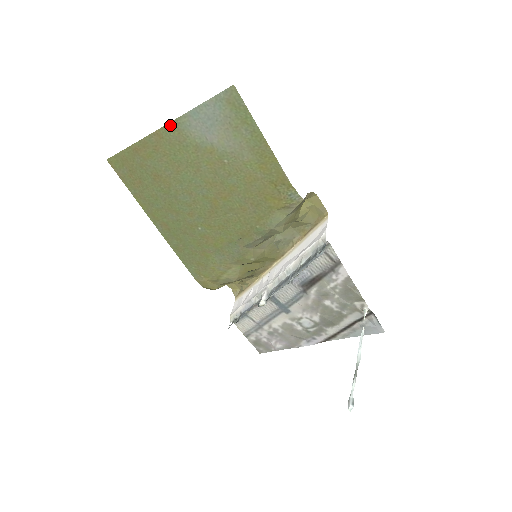
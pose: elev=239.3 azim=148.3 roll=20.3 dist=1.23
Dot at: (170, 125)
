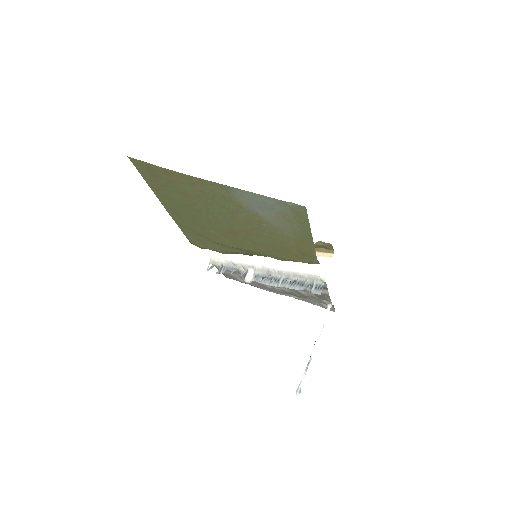
Dot at: (219, 185)
